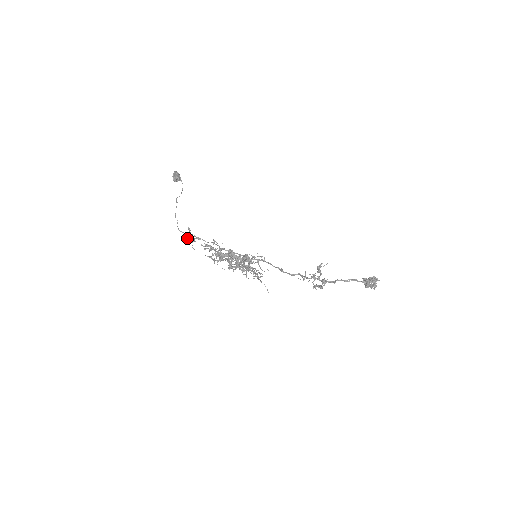
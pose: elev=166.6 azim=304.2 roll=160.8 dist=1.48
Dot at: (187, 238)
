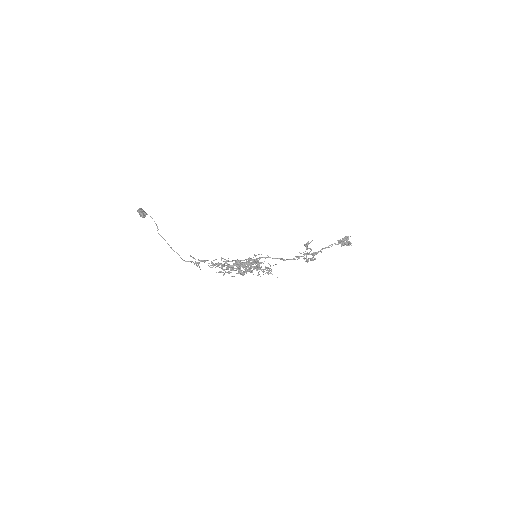
Dot at: occluded
